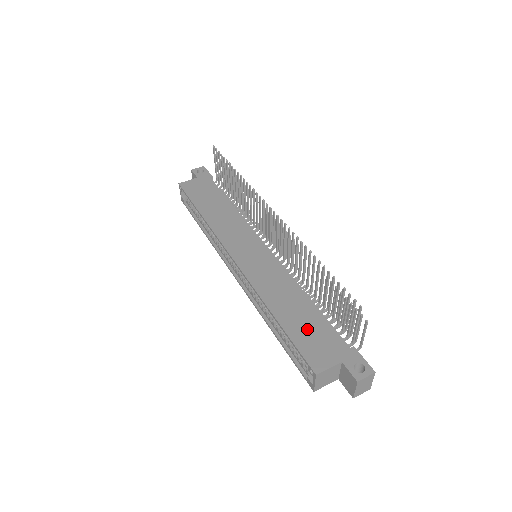
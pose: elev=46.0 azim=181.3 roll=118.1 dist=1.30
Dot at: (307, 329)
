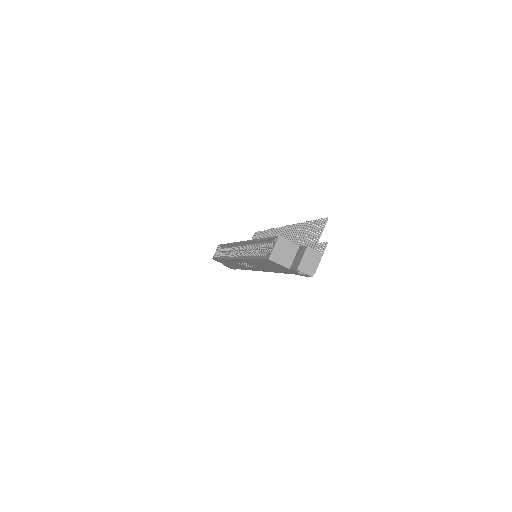
Dot at: occluded
